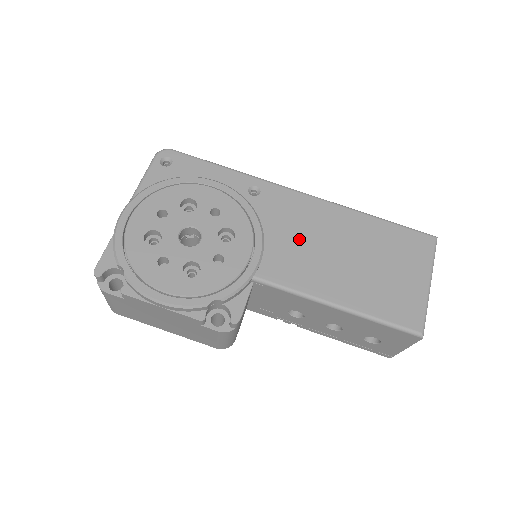
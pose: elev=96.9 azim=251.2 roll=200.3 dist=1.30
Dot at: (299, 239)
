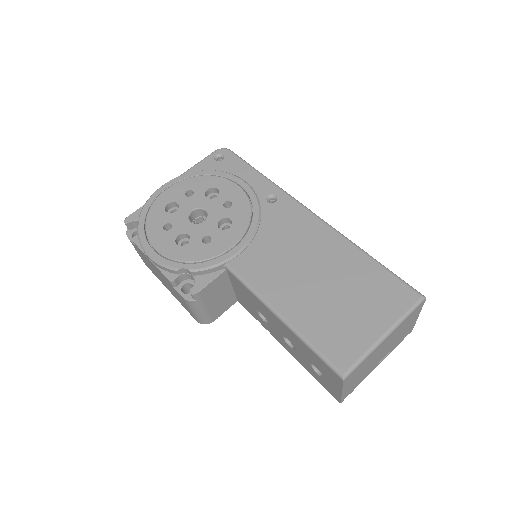
Dot at: (283, 249)
